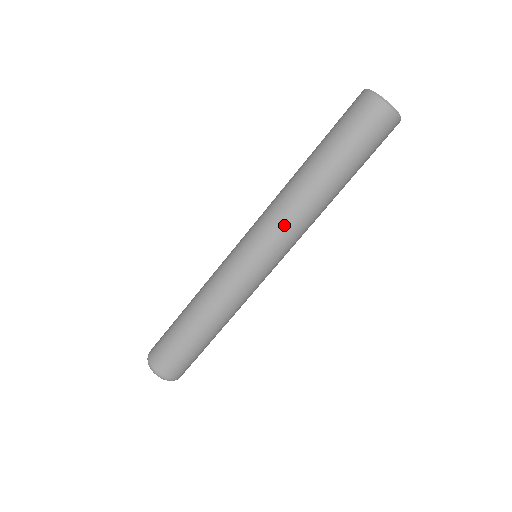
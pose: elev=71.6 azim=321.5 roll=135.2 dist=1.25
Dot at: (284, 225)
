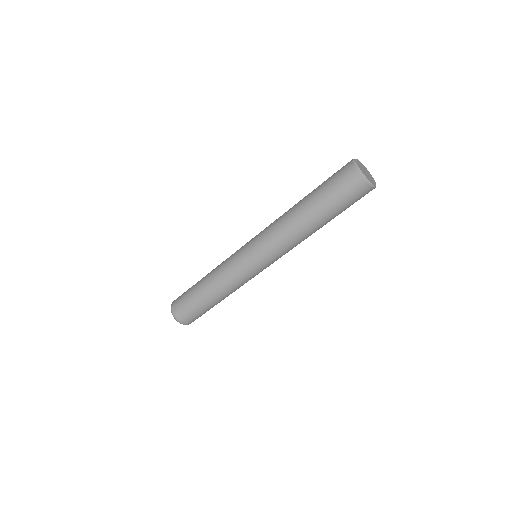
Dot at: (286, 251)
